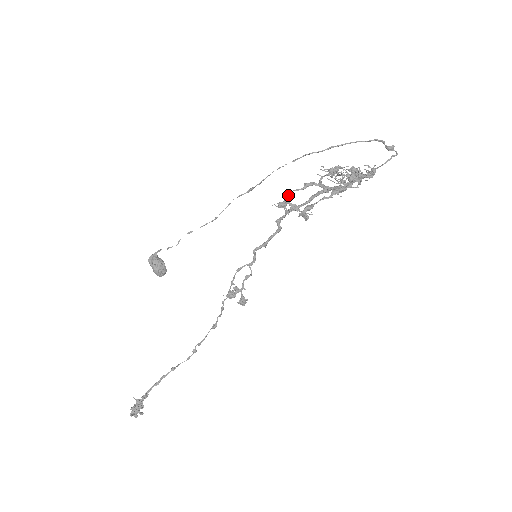
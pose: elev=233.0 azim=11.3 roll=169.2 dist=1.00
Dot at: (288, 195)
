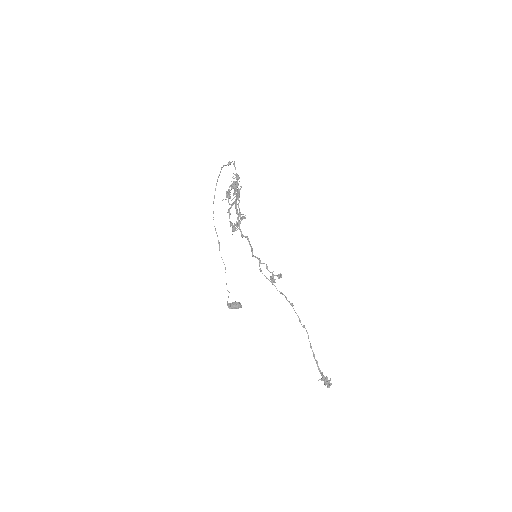
Dot at: (230, 224)
